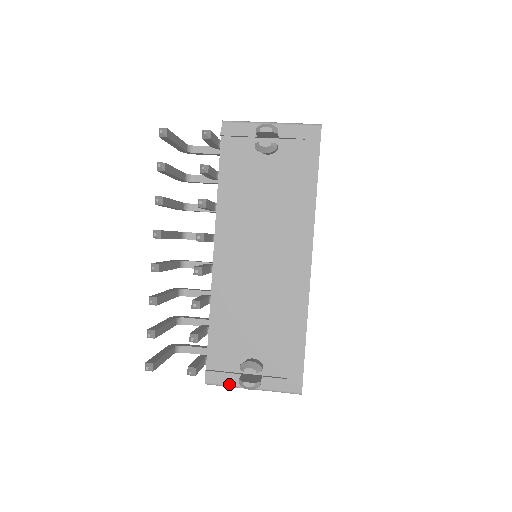
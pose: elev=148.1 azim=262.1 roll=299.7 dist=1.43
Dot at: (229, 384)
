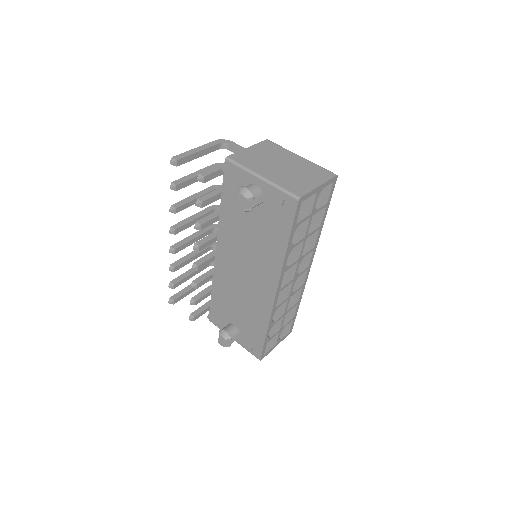
Dot at: occluded
